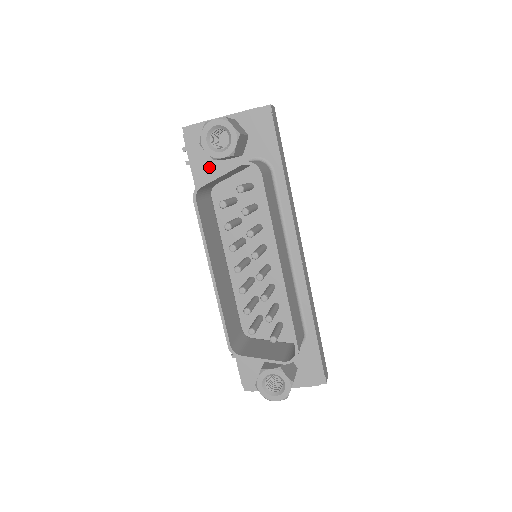
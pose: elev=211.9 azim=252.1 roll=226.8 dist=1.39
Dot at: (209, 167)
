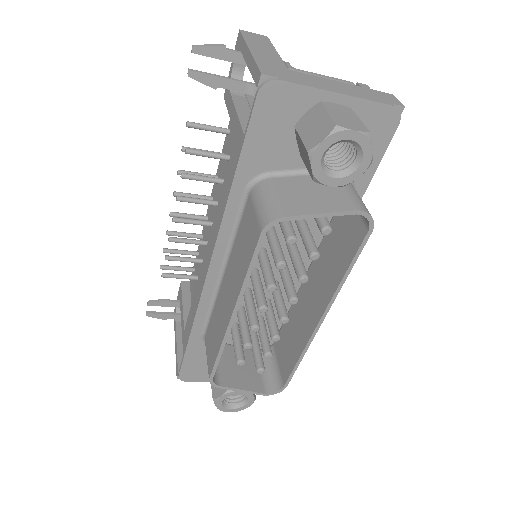
Dot at: (272, 153)
